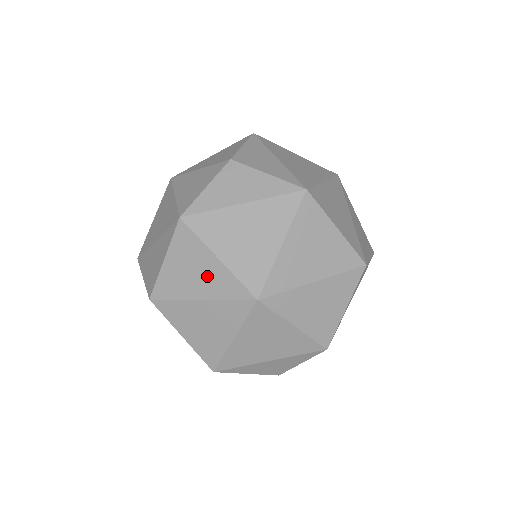
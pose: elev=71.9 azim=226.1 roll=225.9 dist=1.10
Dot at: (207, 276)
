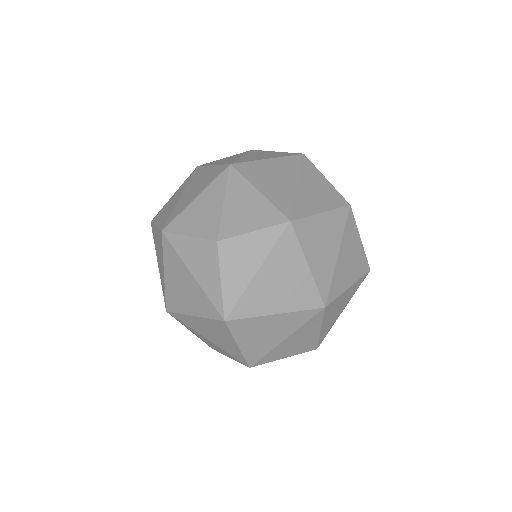
Dot at: (161, 267)
